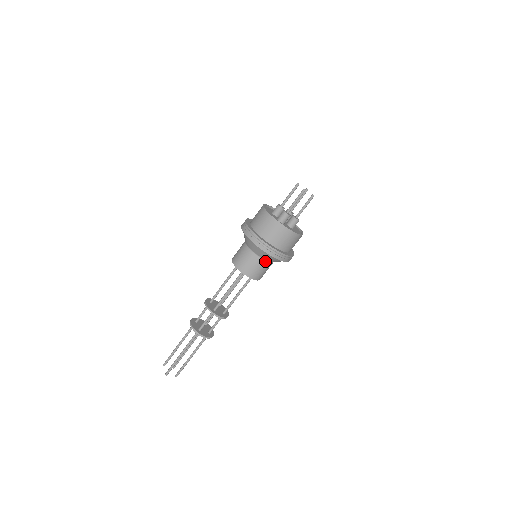
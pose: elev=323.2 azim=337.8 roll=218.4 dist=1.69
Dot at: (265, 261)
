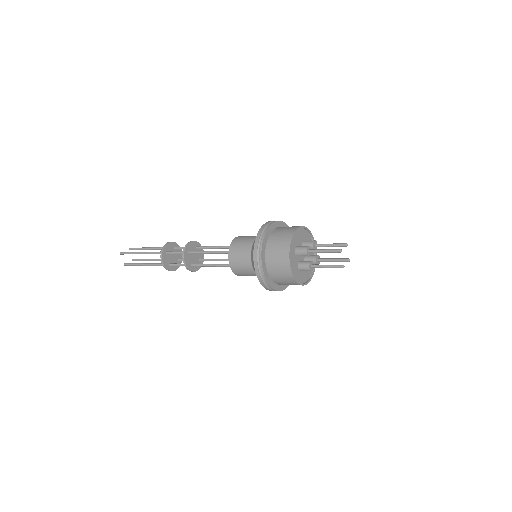
Dot at: (251, 262)
